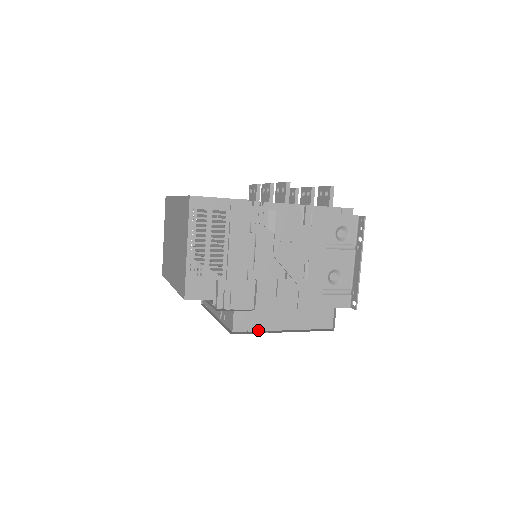
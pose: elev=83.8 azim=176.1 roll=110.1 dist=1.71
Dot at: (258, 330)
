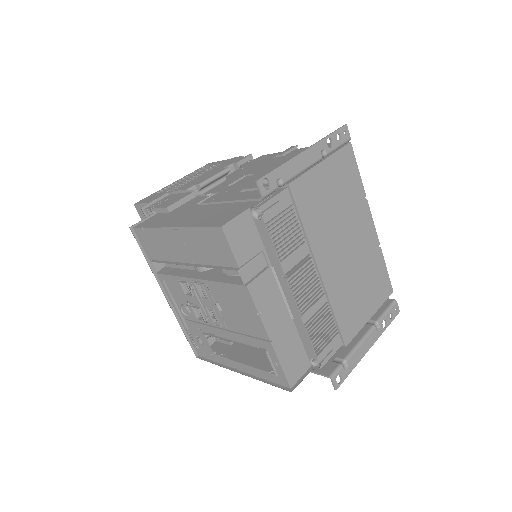
Dot at: (151, 227)
